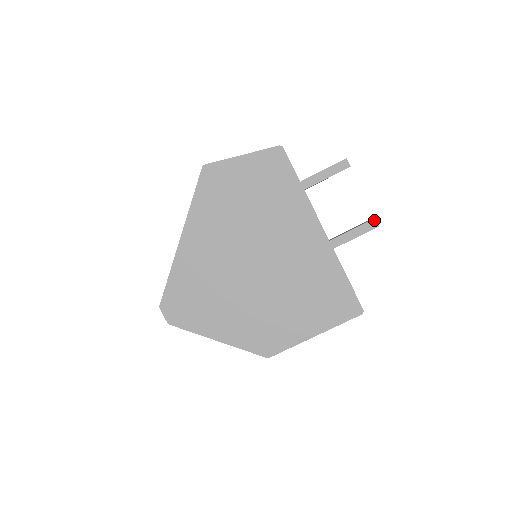
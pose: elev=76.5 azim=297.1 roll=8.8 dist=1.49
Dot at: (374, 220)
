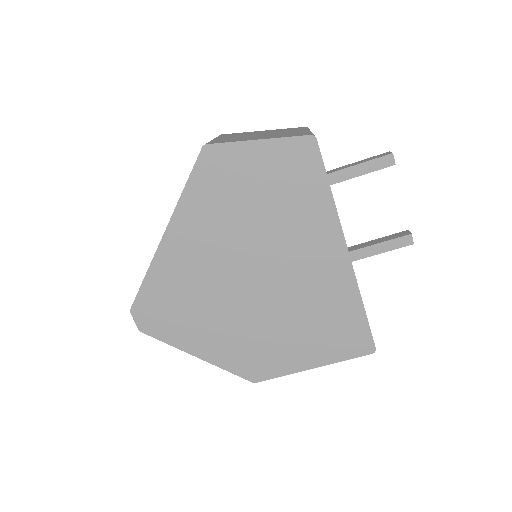
Dot at: (409, 236)
